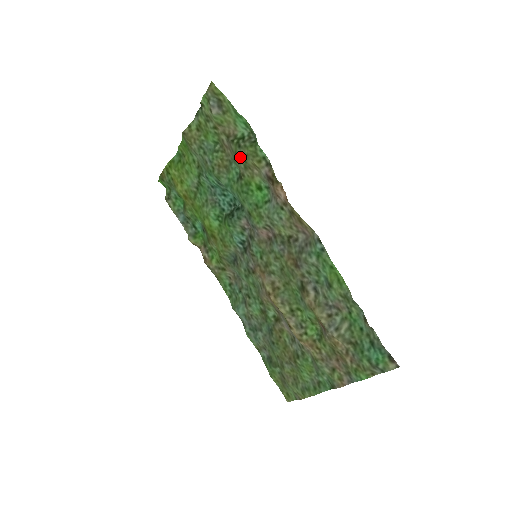
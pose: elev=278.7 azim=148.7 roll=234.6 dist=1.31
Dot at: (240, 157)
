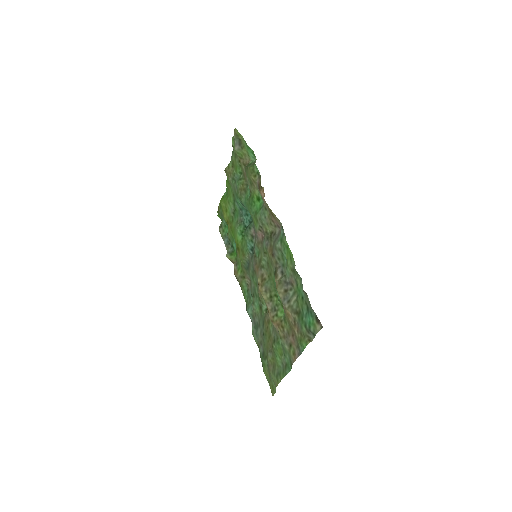
Dot at: (247, 177)
